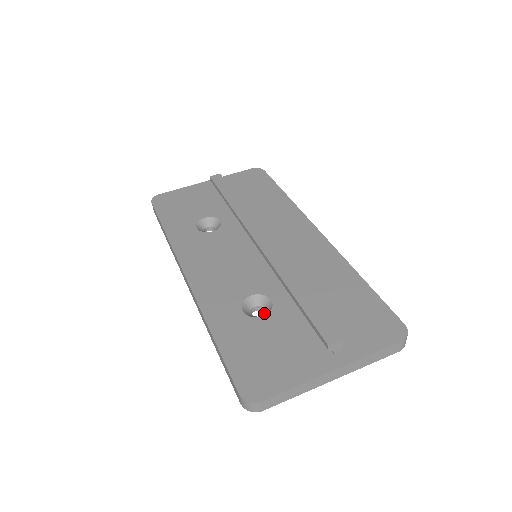
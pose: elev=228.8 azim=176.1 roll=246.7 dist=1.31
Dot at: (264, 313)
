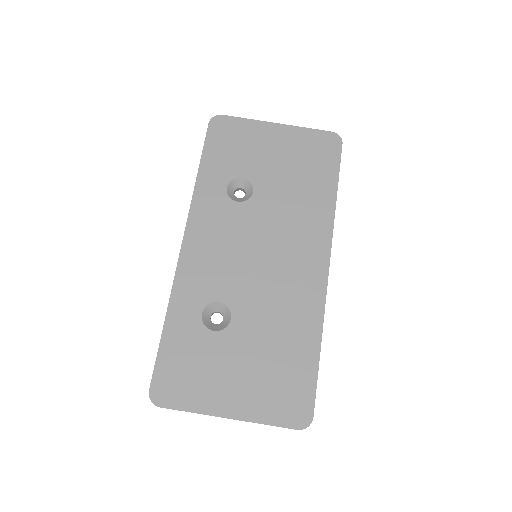
Dot at: (220, 324)
